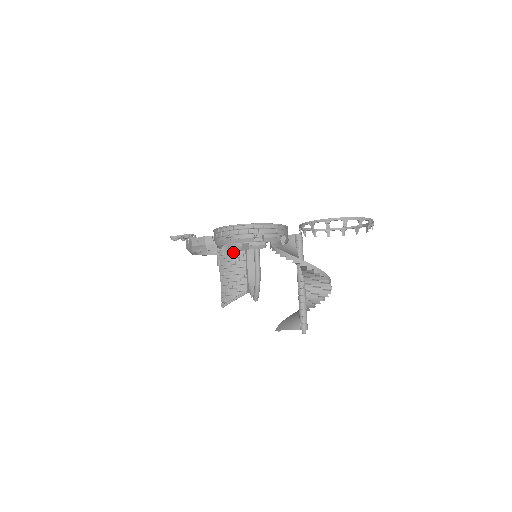
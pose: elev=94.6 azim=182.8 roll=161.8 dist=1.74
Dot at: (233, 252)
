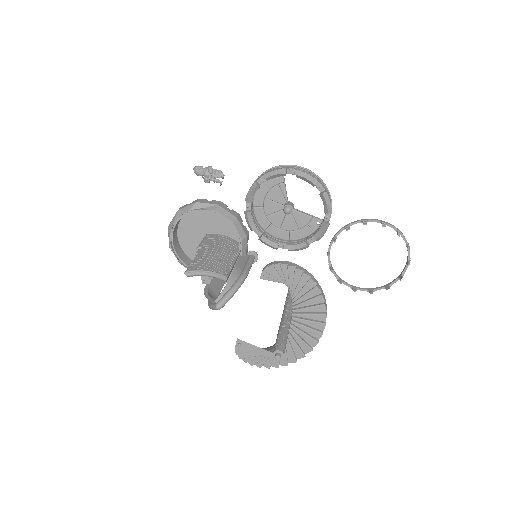
Dot at: (227, 245)
